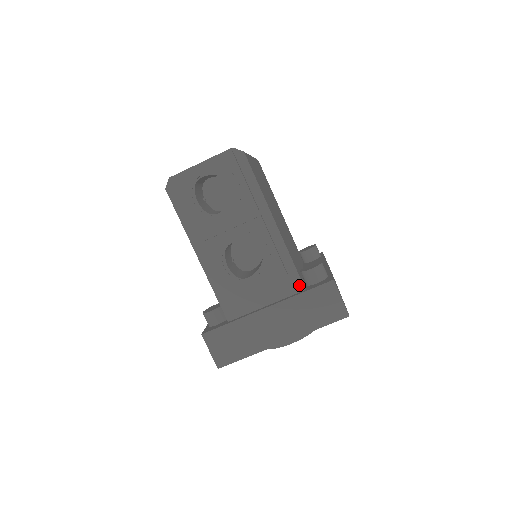
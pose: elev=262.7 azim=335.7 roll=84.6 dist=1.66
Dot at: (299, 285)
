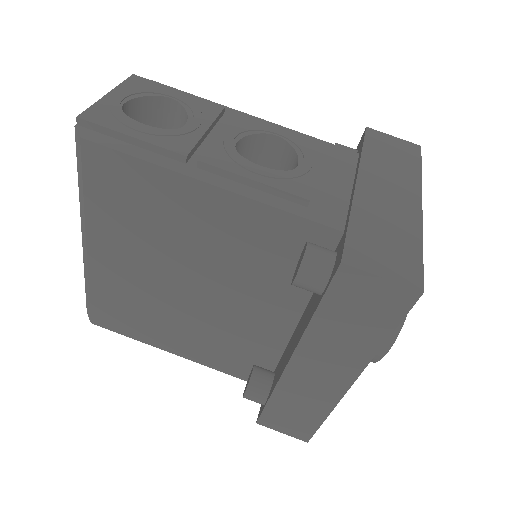
Dot at: (349, 153)
